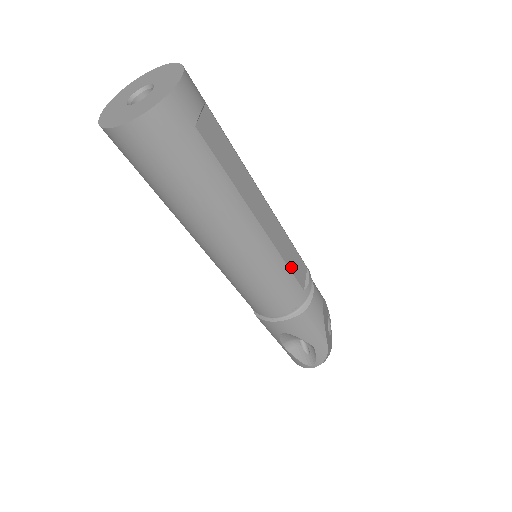
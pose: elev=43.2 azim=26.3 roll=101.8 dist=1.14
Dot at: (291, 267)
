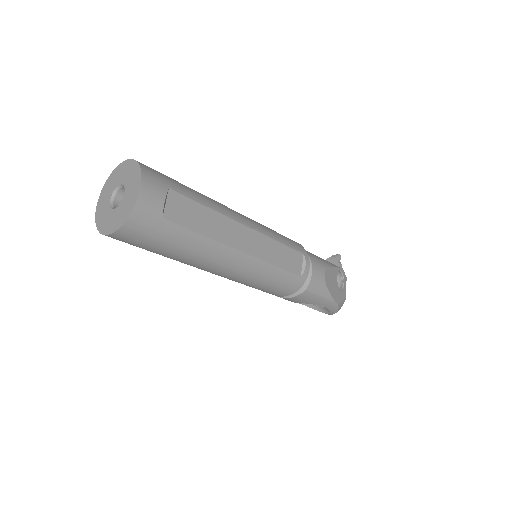
Dot at: (283, 266)
